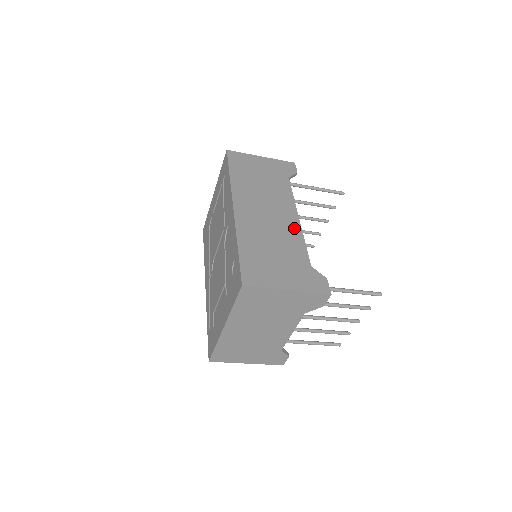
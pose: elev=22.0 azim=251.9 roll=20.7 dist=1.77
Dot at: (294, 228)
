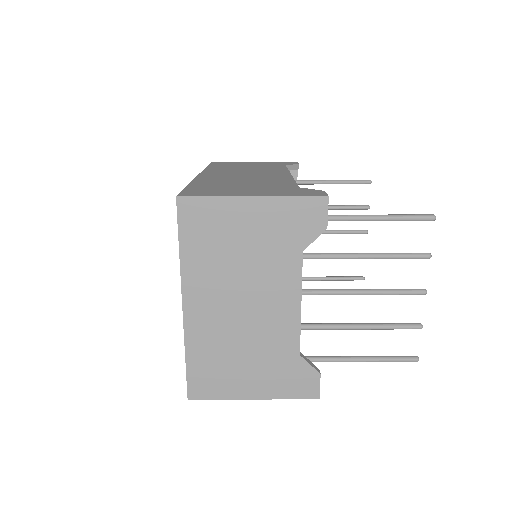
Dot at: (281, 177)
